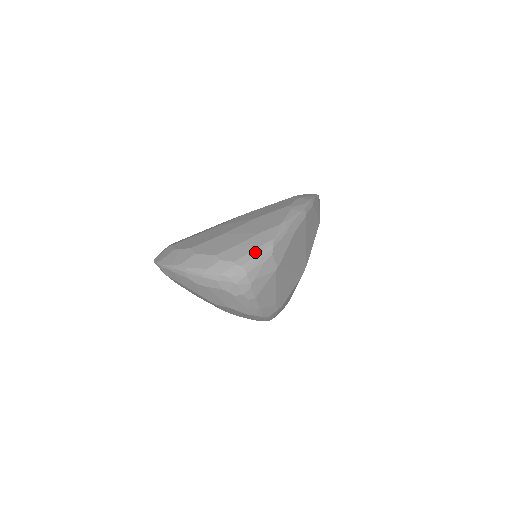
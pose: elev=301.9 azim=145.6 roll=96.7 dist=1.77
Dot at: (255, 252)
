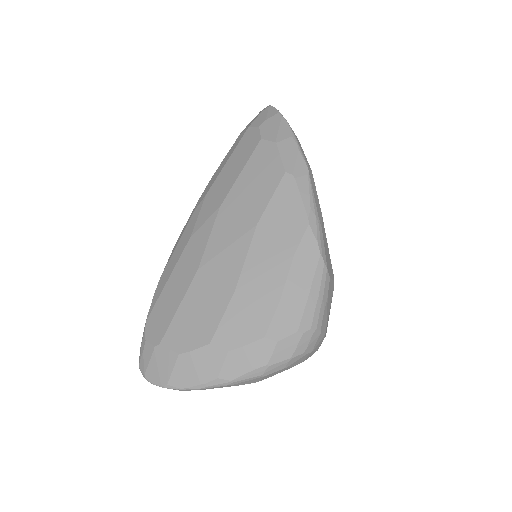
Dot at: (313, 295)
